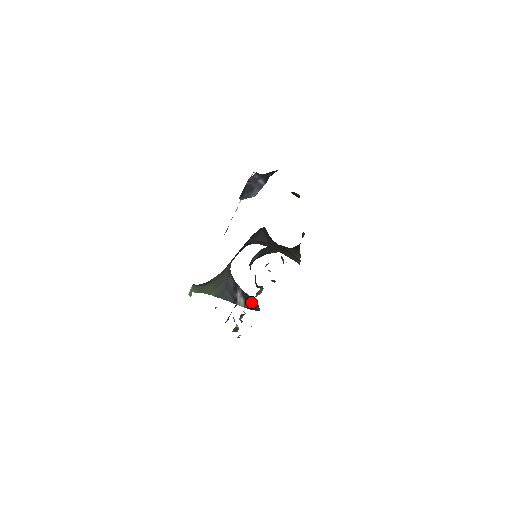
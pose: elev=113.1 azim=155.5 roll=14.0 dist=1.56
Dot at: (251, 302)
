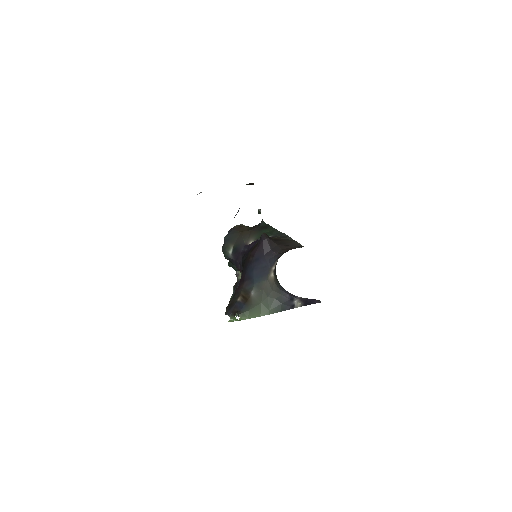
Dot at: (309, 301)
